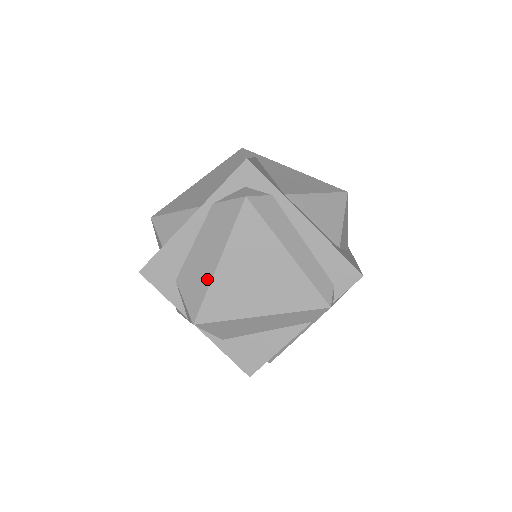
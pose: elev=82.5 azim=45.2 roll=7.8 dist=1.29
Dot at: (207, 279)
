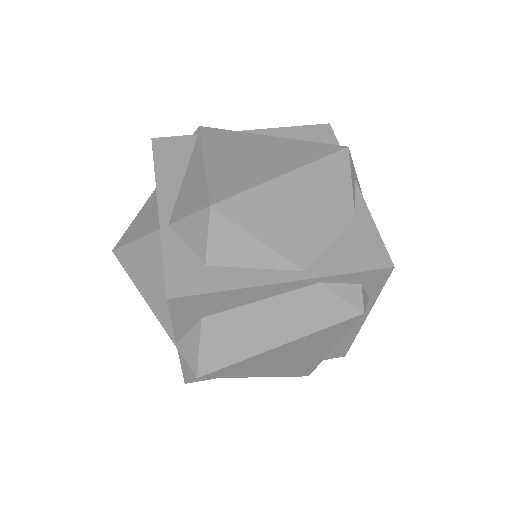
Dot at: (250, 351)
